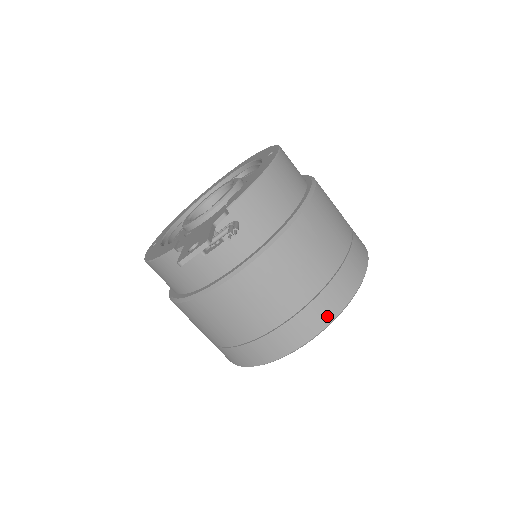
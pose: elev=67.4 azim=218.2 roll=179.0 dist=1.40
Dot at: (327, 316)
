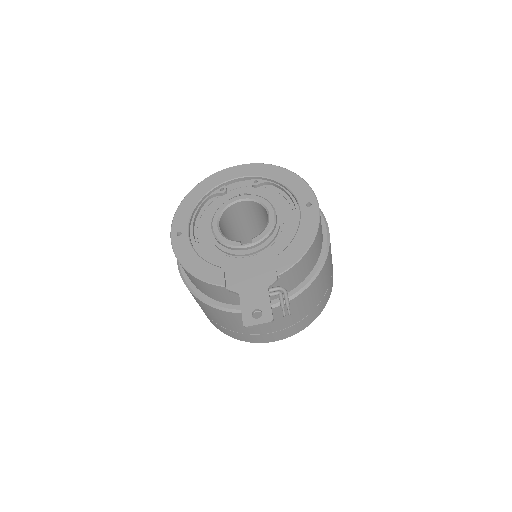
Dot at: (302, 328)
